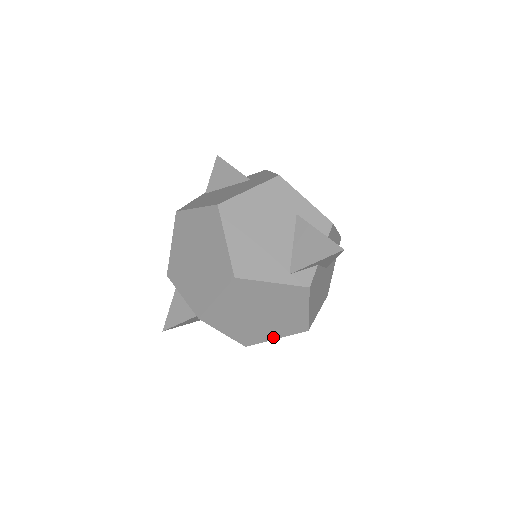
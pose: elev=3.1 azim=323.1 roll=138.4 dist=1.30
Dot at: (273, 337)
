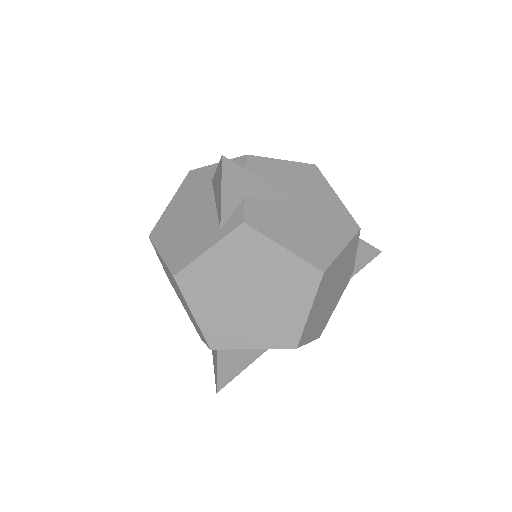
Dot at: (303, 313)
